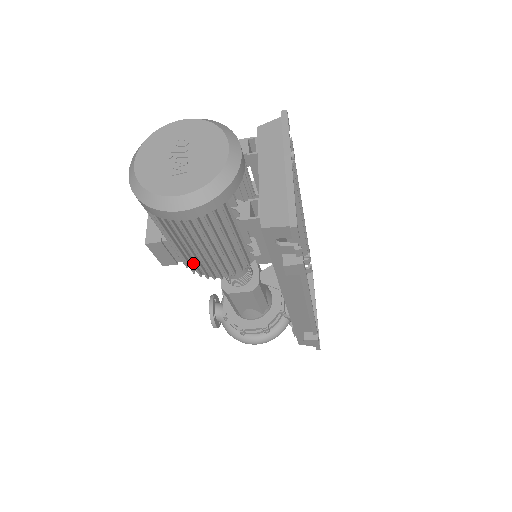
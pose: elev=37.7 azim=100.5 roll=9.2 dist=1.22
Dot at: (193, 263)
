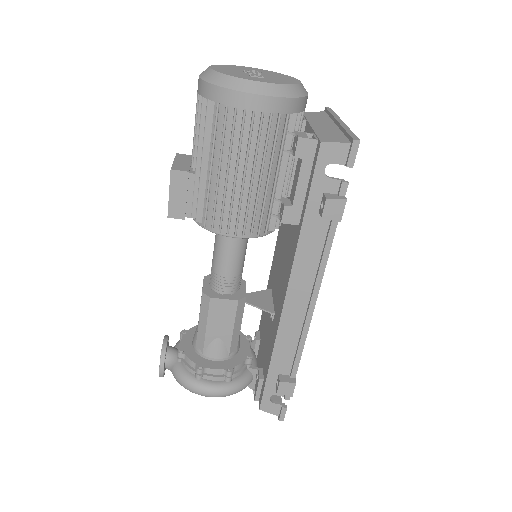
Dot at: (216, 201)
